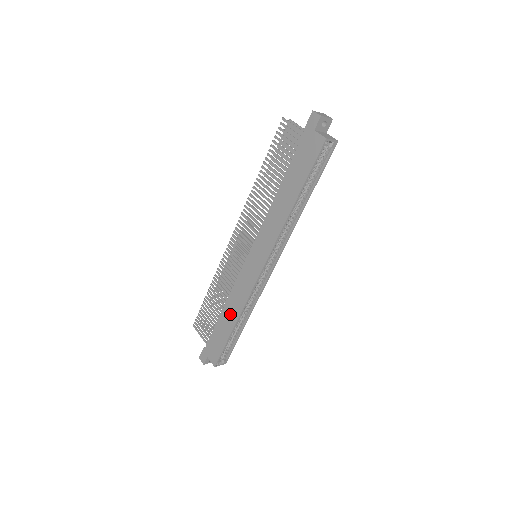
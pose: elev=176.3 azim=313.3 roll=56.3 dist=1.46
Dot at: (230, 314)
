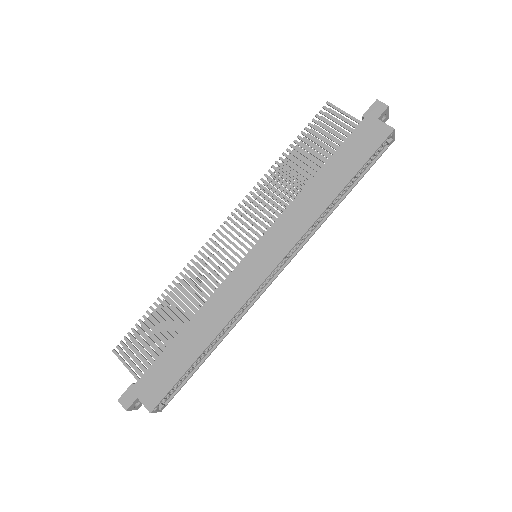
Dot at: (200, 331)
